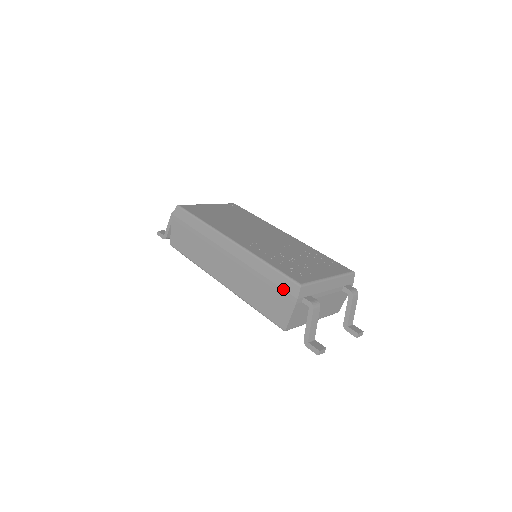
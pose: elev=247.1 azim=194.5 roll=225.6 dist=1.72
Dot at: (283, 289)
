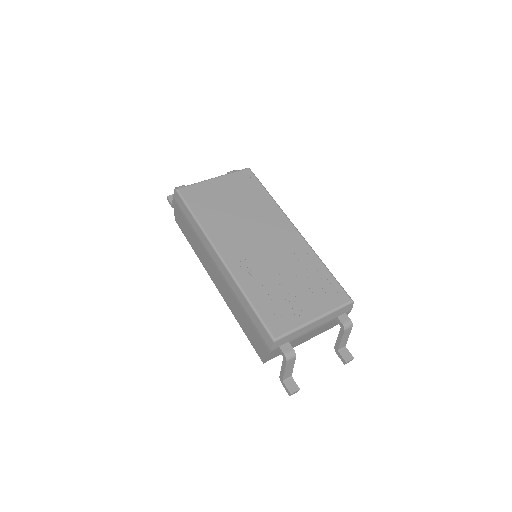
Dot at: (260, 333)
